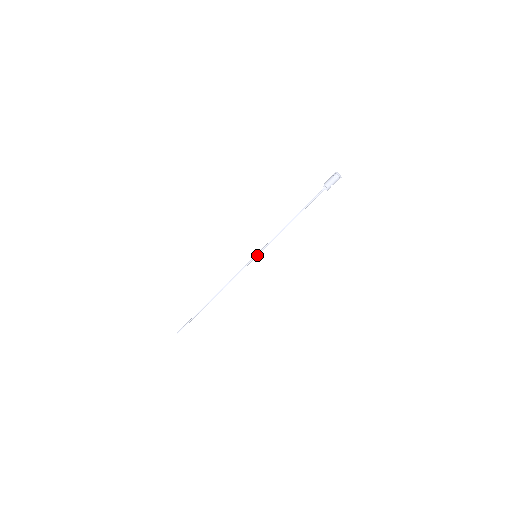
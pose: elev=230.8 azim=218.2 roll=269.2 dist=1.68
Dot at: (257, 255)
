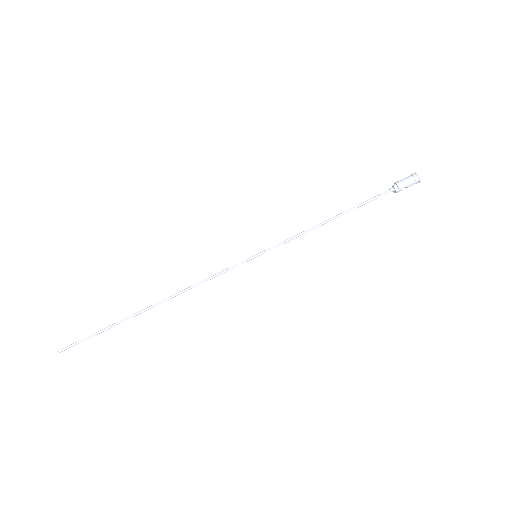
Dot at: (259, 255)
